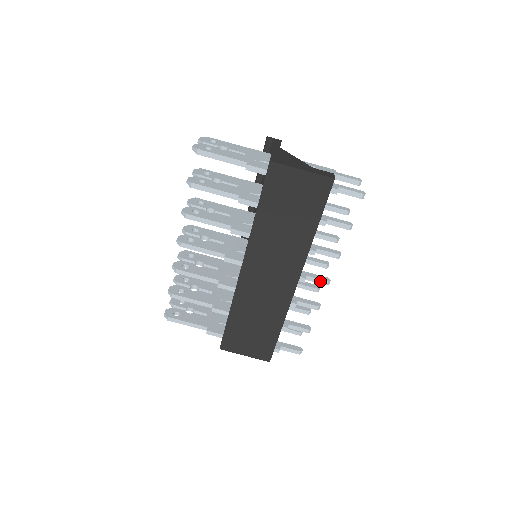
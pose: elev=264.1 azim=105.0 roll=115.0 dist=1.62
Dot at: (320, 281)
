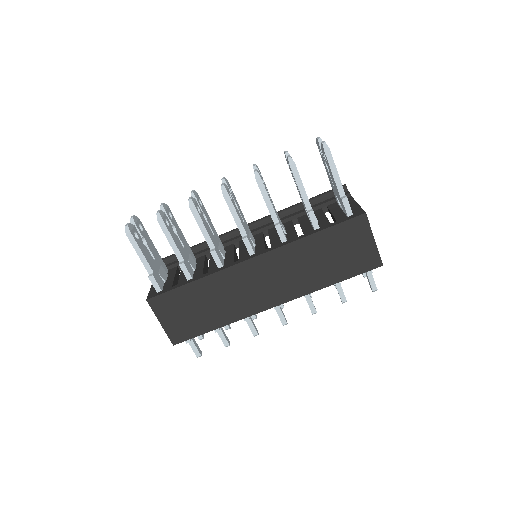
Dot at: (282, 318)
